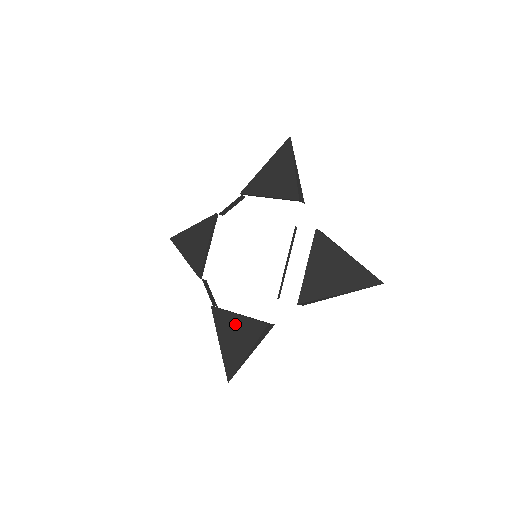
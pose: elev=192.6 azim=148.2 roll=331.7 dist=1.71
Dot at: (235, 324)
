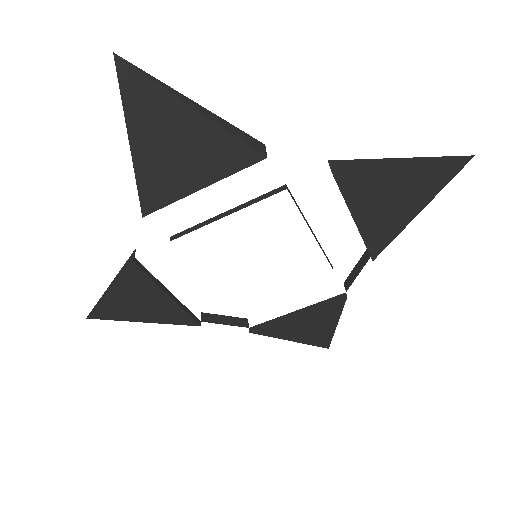
Dot at: (299, 323)
